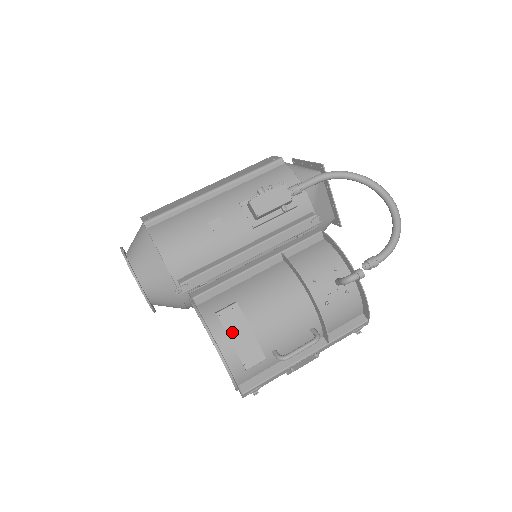
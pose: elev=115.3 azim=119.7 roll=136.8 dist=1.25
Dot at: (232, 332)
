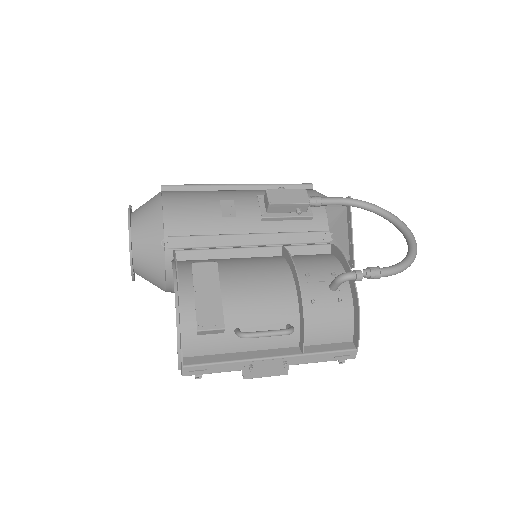
Dot at: (199, 286)
